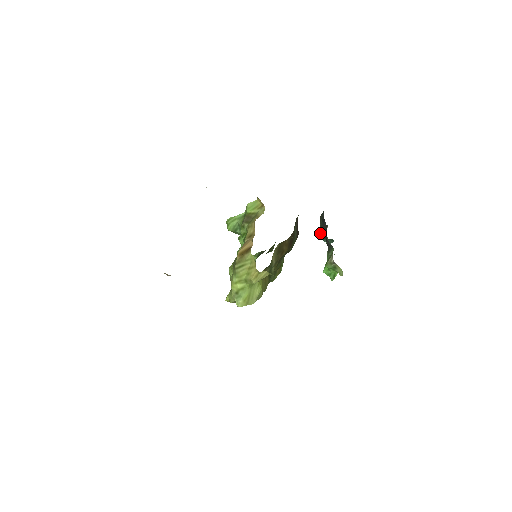
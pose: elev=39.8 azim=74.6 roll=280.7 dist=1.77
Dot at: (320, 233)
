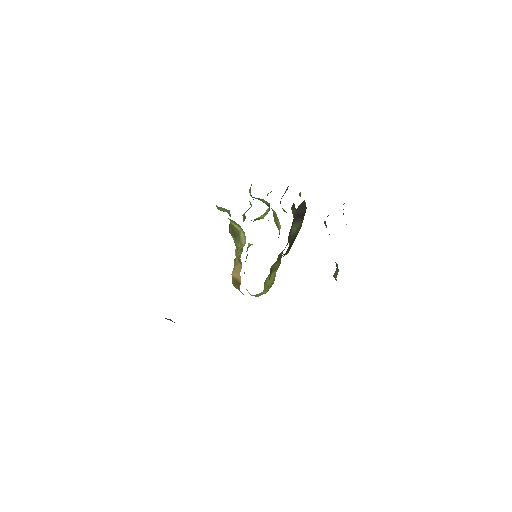
Dot at: occluded
